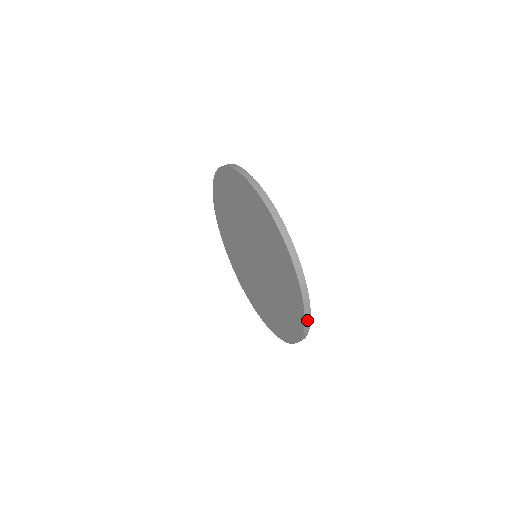
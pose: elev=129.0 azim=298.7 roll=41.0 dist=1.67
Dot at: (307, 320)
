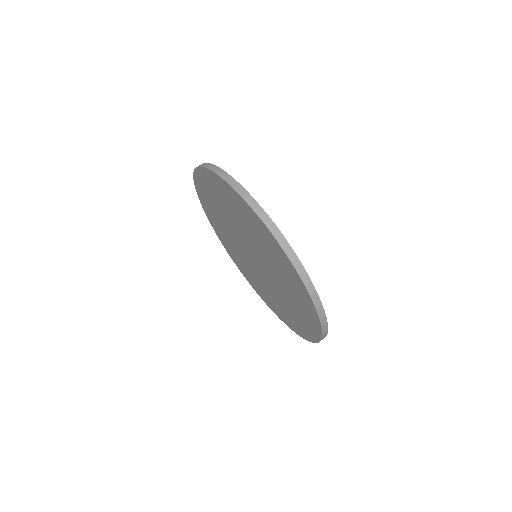
Dot at: (317, 304)
